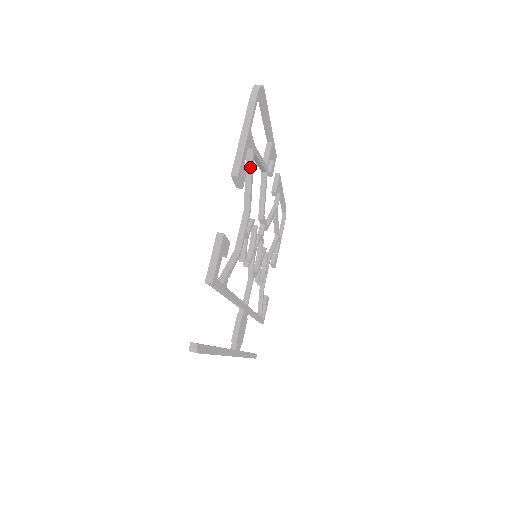
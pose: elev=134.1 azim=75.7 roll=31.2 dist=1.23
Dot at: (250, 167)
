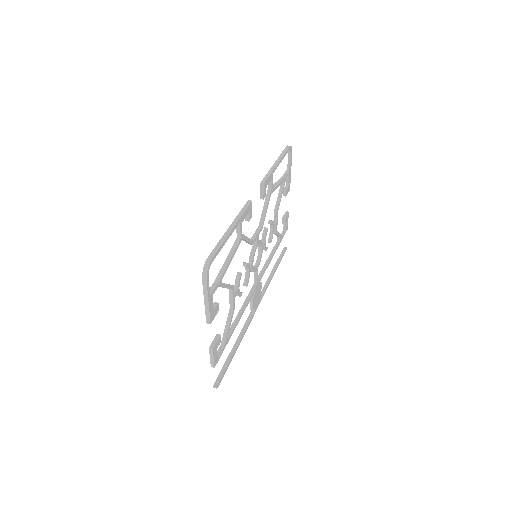
Dot at: occluded
